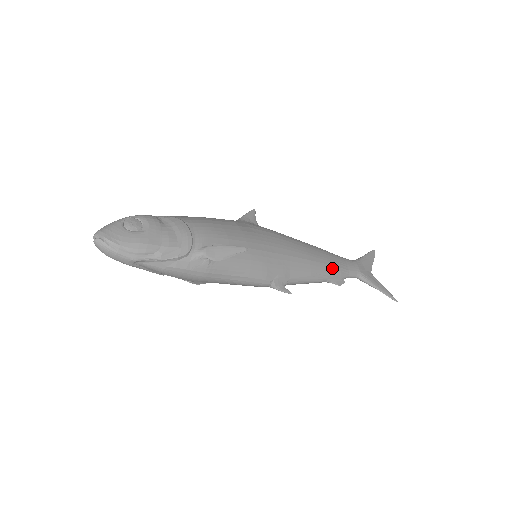
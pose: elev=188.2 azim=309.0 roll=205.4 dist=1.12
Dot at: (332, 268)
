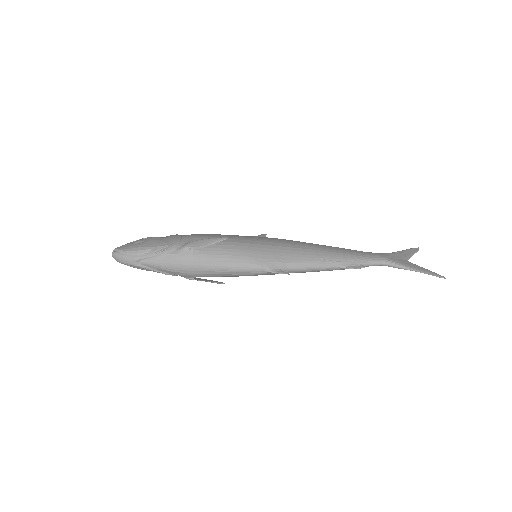
Dot at: (342, 255)
